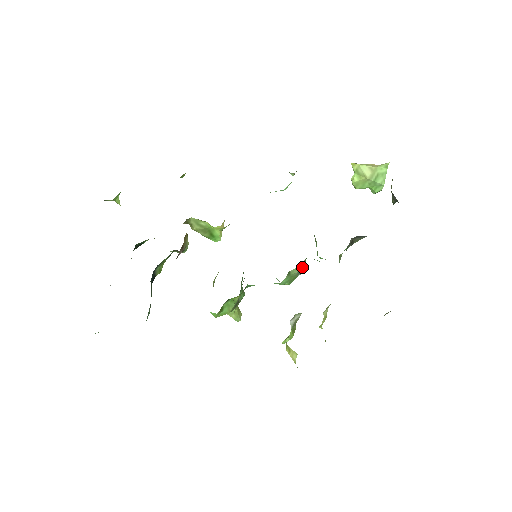
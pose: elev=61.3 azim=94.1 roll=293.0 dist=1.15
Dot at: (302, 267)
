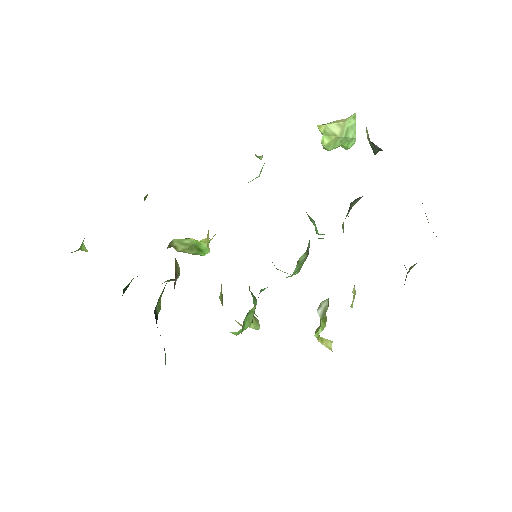
Dot at: (308, 251)
